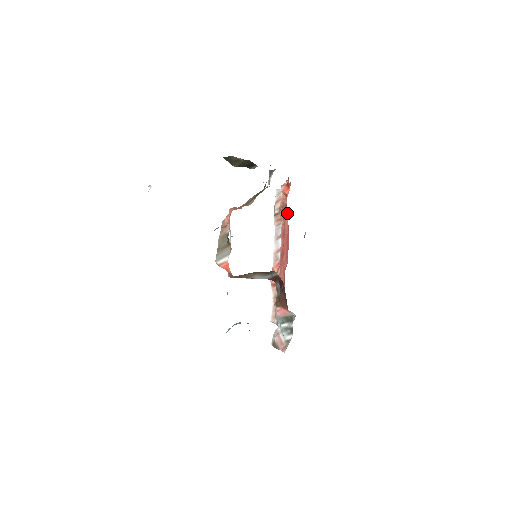
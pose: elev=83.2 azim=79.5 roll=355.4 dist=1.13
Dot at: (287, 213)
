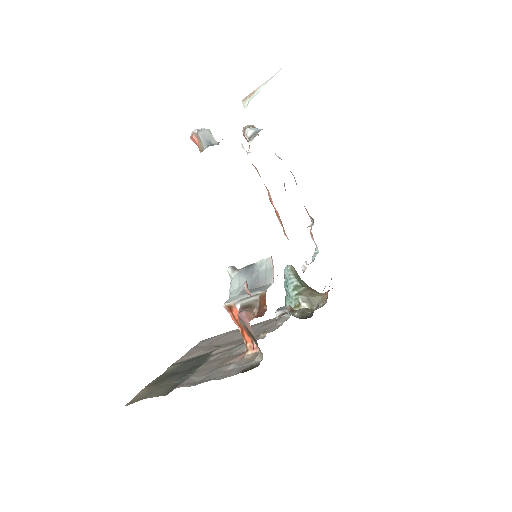
Dot at: occluded
